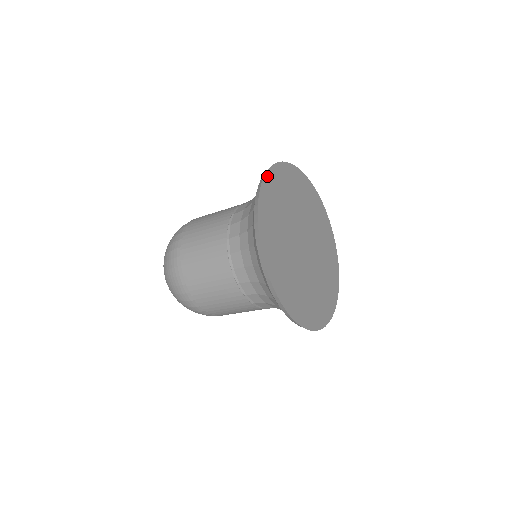
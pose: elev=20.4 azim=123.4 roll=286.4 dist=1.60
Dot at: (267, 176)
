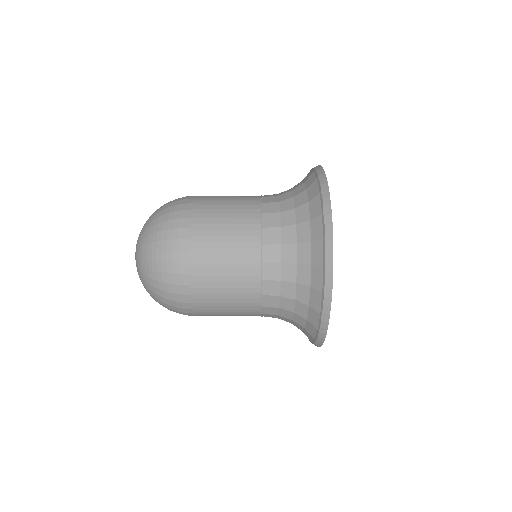
Dot at: (327, 187)
